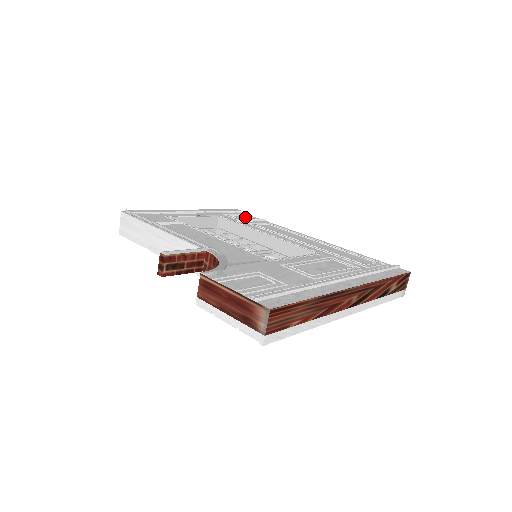
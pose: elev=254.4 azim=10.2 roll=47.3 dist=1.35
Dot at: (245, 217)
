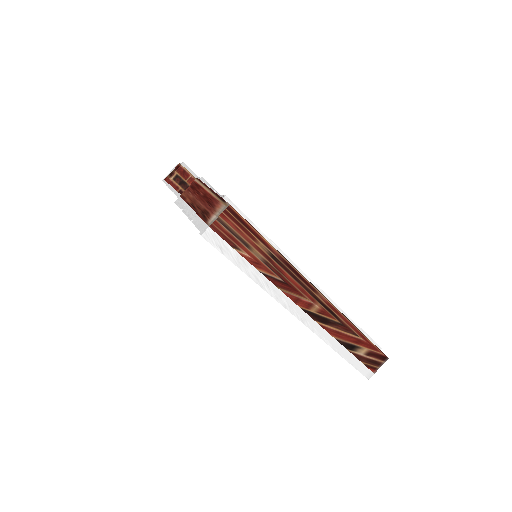
Dot at: occluded
